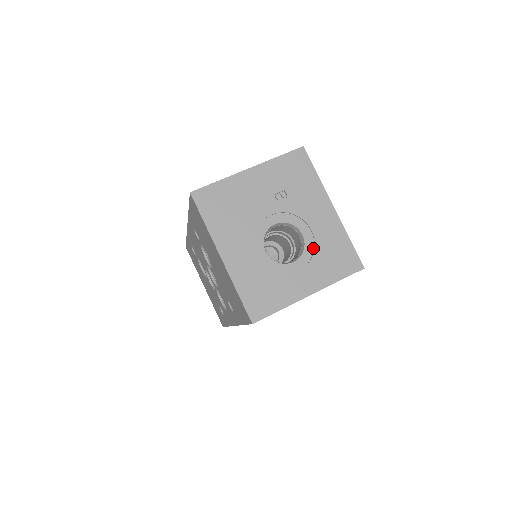
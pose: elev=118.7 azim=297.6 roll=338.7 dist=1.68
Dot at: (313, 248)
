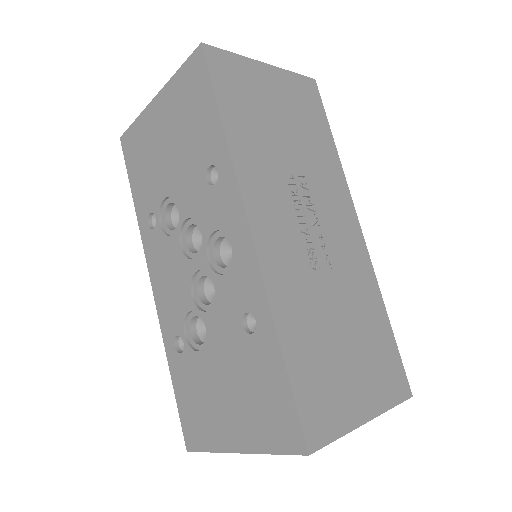
Dot at: occluded
